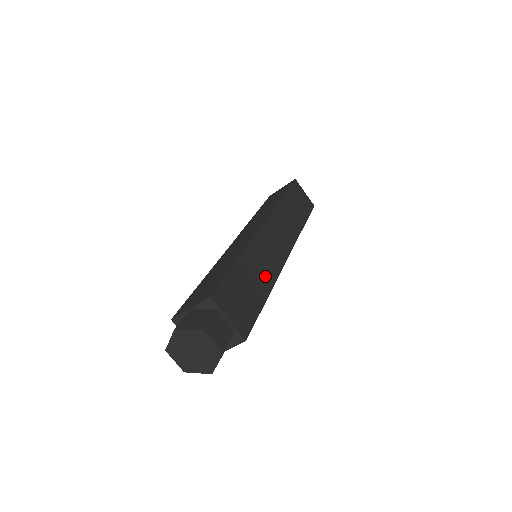
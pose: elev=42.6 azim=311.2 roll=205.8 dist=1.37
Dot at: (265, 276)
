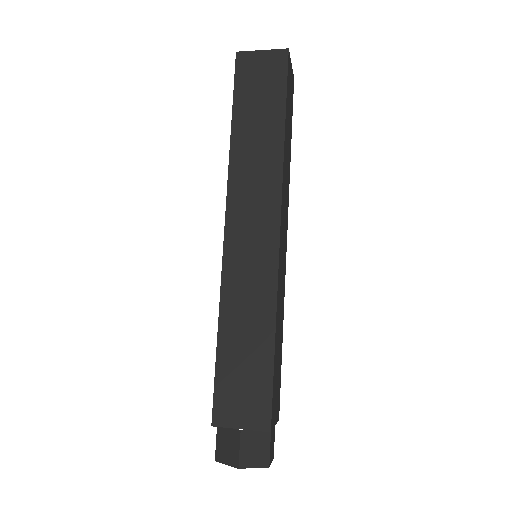
Dot at: (281, 317)
